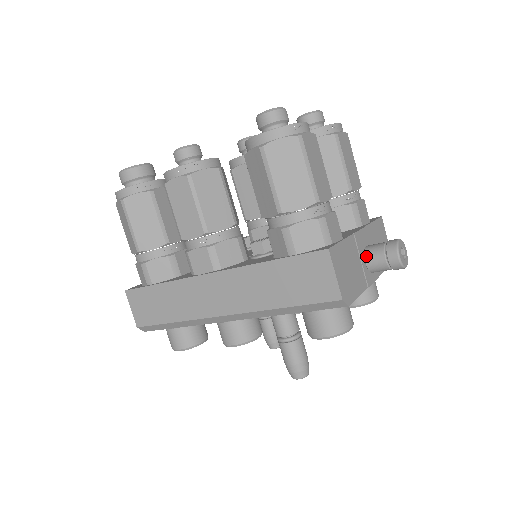
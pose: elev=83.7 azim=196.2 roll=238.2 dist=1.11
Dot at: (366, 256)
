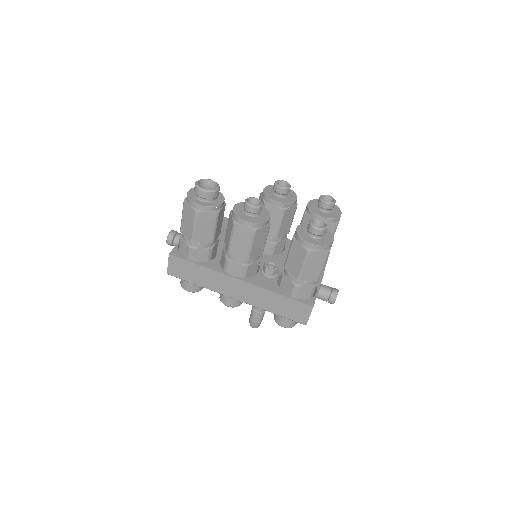
Dot at: (319, 293)
